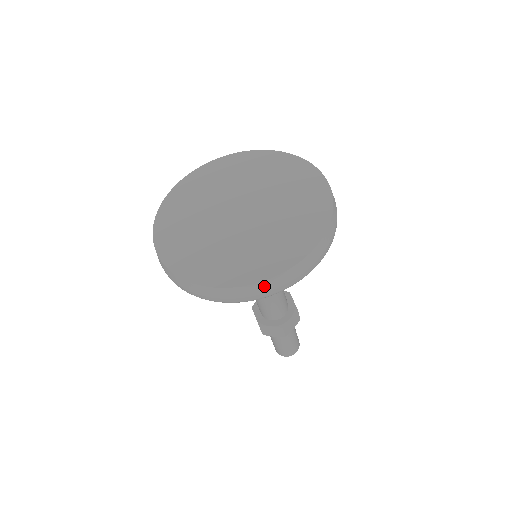
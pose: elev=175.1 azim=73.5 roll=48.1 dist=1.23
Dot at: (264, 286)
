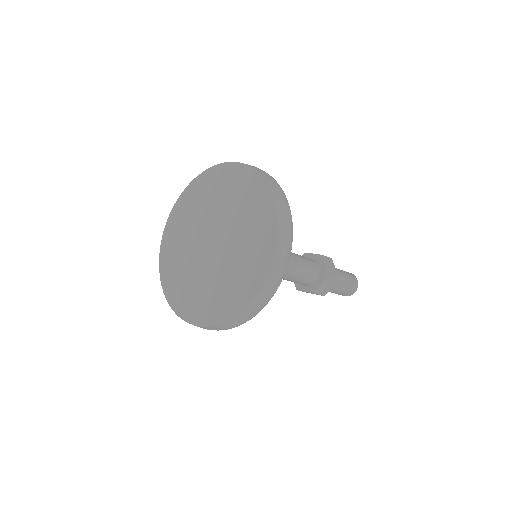
Dot at: (223, 326)
